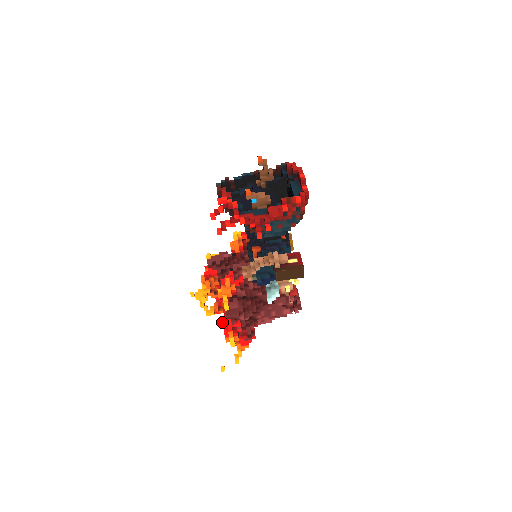
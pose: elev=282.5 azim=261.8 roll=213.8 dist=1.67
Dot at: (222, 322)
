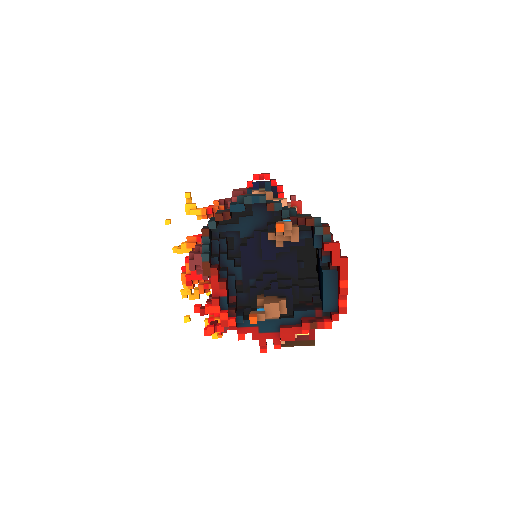
Dot at: occluded
